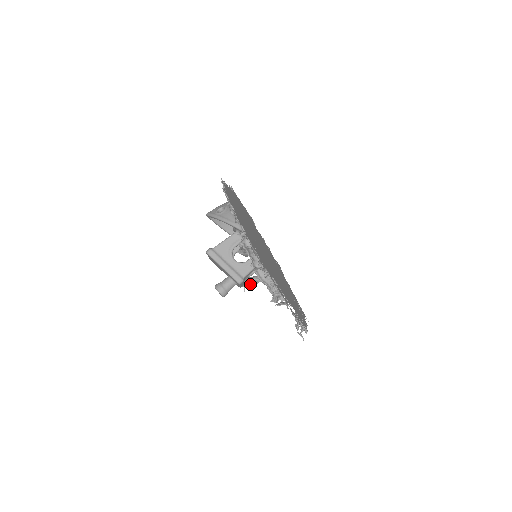
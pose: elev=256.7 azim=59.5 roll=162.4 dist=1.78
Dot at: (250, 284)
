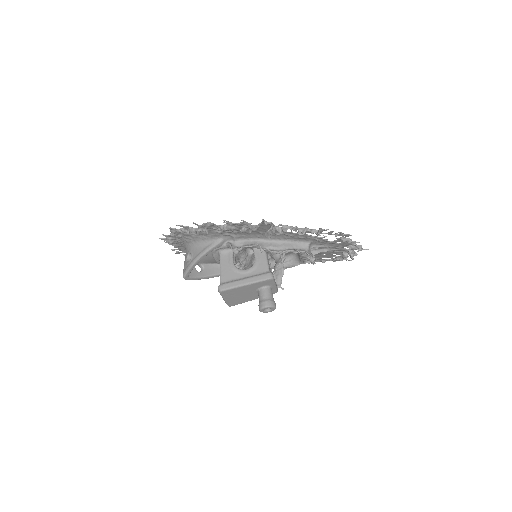
Dot at: (280, 278)
